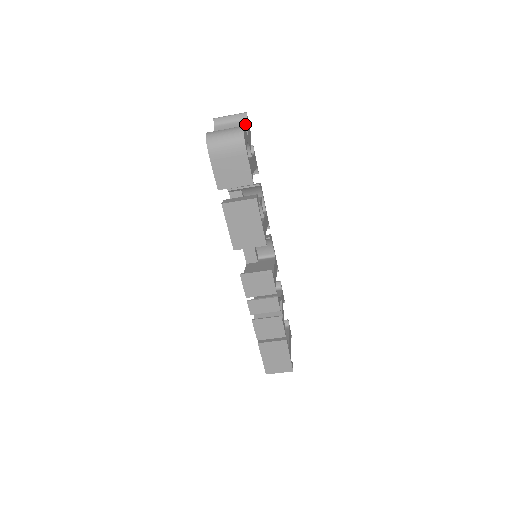
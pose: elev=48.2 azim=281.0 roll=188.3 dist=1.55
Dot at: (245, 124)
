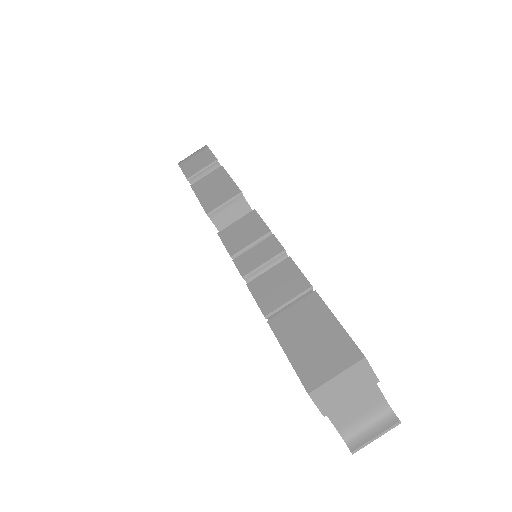
Dot at: occluded
